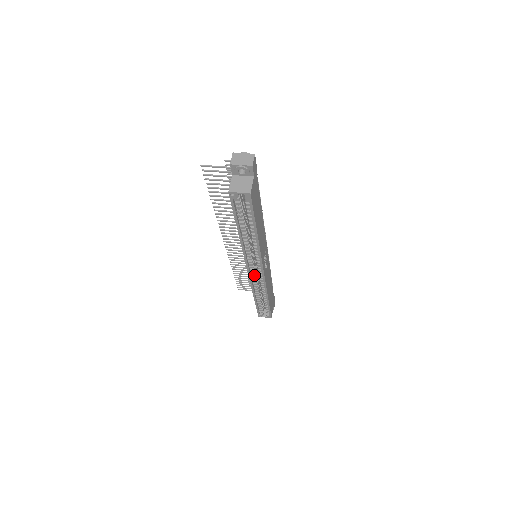
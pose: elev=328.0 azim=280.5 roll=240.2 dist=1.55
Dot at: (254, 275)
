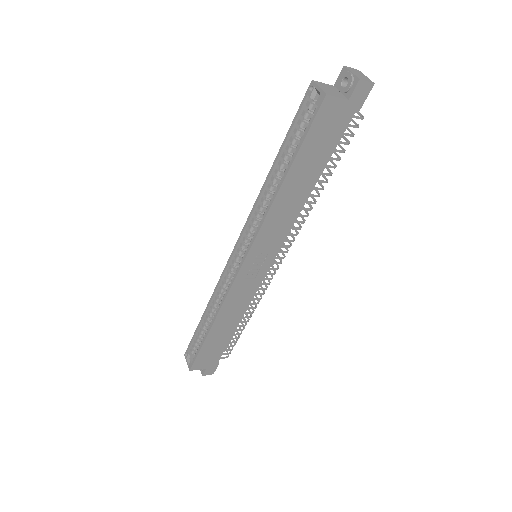
Dot at: (232, 269)
